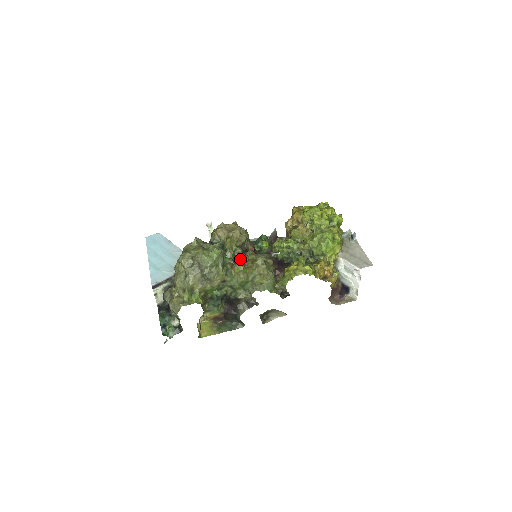
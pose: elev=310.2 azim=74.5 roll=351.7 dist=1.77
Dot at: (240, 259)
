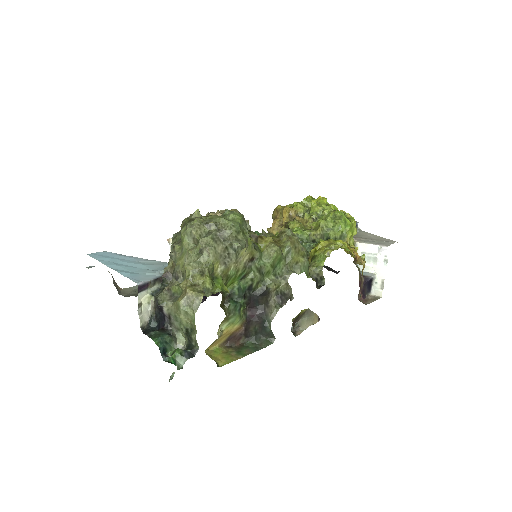
Dot at: occluded
